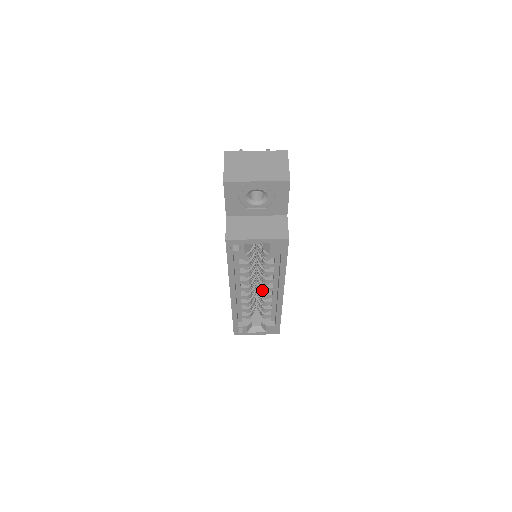
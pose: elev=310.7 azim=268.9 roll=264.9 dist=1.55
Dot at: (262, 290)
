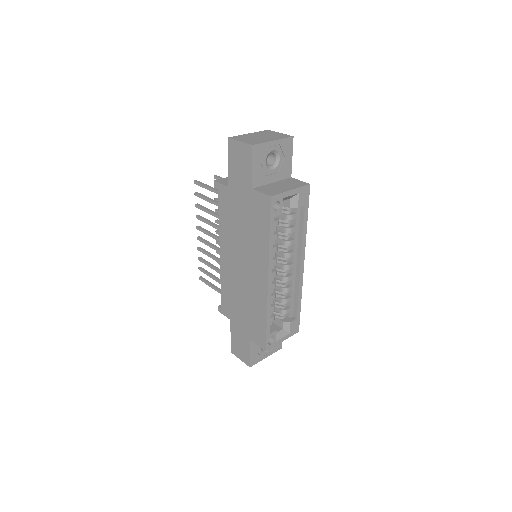
Dot at: (282, 275)
